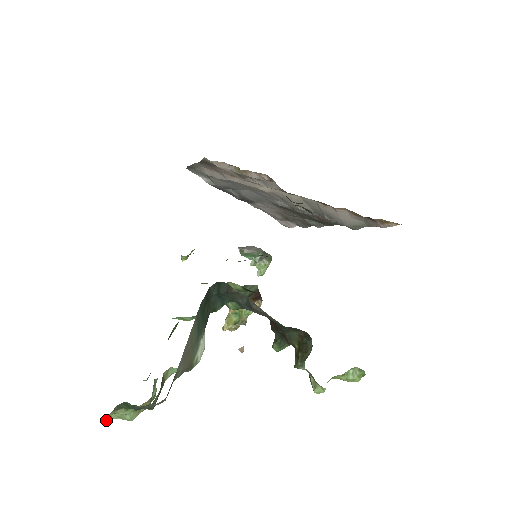
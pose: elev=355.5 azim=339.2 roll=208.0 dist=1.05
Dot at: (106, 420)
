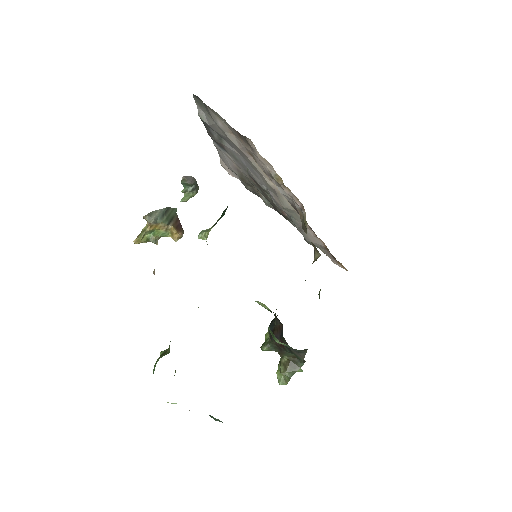
Dot at: occluded
